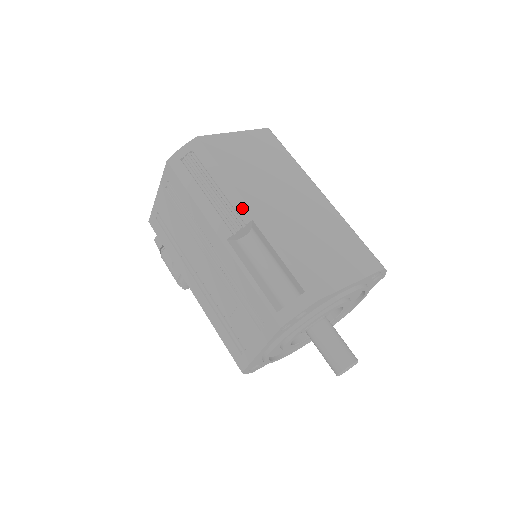
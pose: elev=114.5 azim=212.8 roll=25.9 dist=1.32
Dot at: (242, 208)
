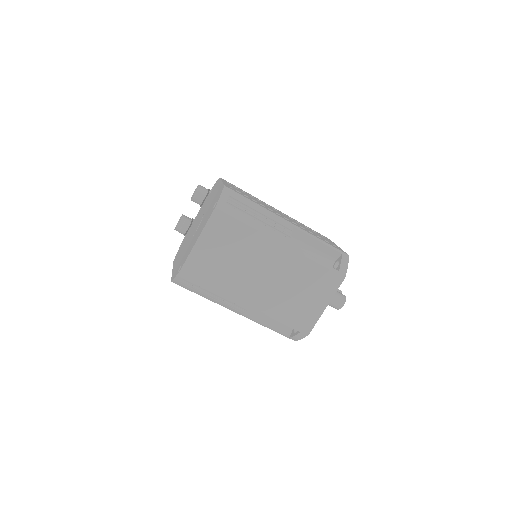
Dot at: (240, 304)
